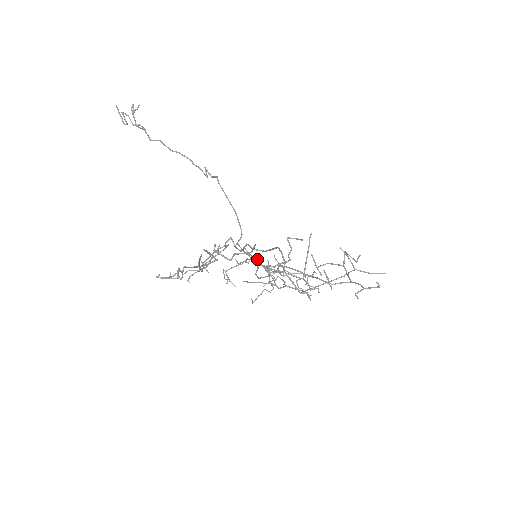
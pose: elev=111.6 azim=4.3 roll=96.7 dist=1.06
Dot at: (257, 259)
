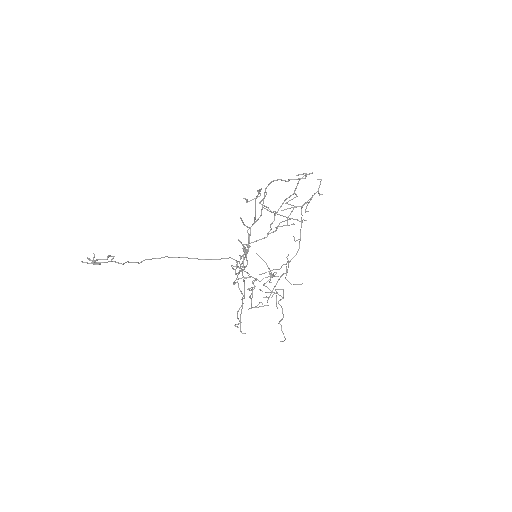
Dot at: occluded
